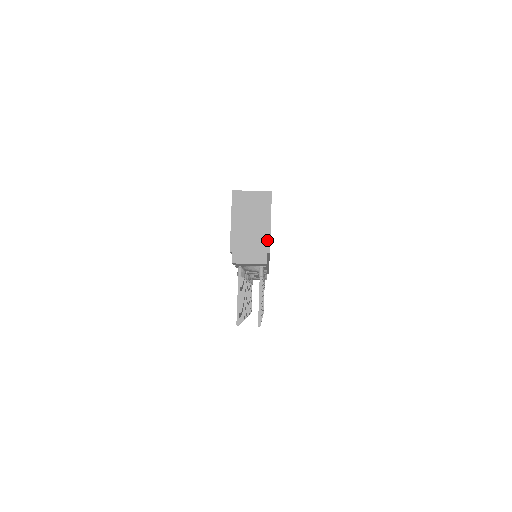
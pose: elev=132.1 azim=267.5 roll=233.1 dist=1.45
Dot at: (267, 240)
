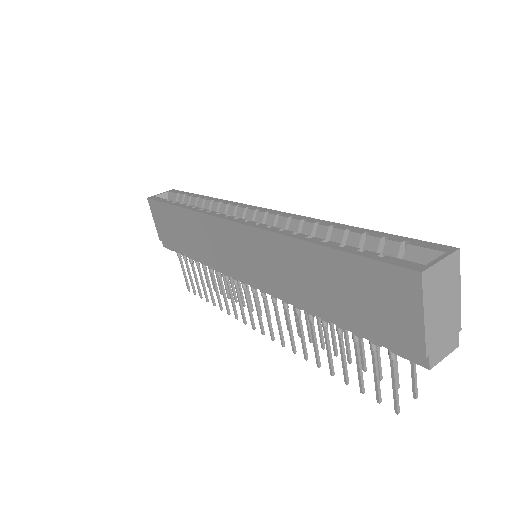
Dot at: (459, 317)
